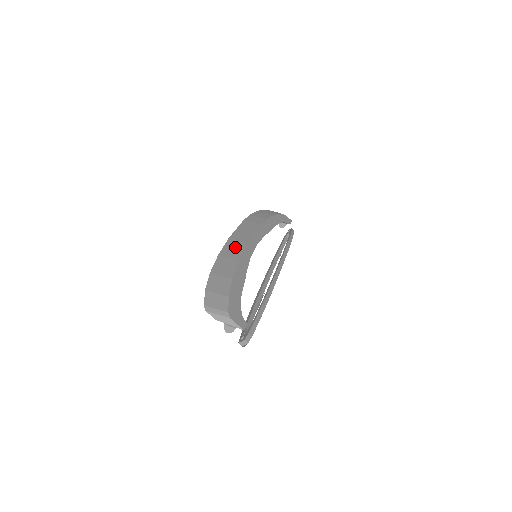
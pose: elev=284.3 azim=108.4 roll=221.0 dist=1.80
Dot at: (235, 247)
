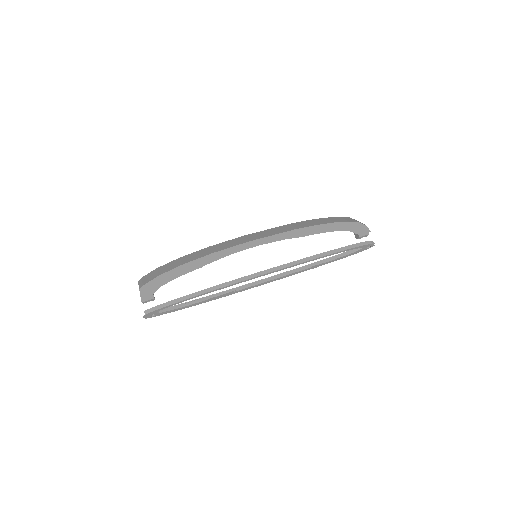
Dot at: (231, 243)
